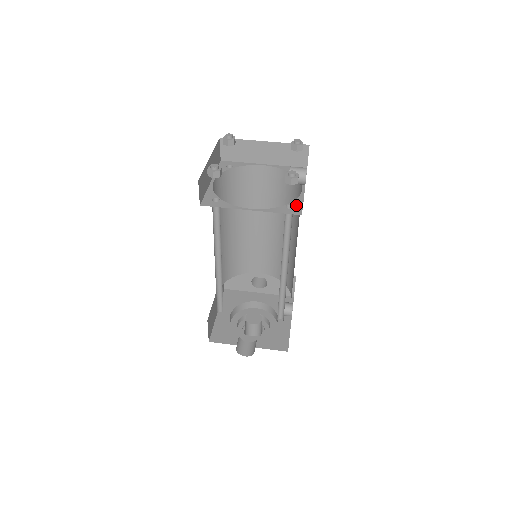
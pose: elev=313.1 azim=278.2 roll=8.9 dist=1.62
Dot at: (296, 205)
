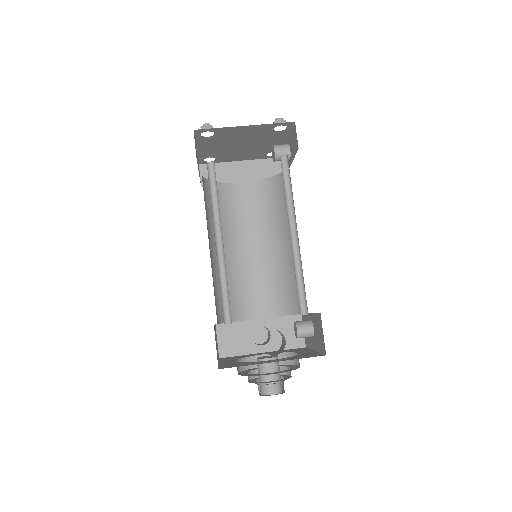
Dot at: occluded
